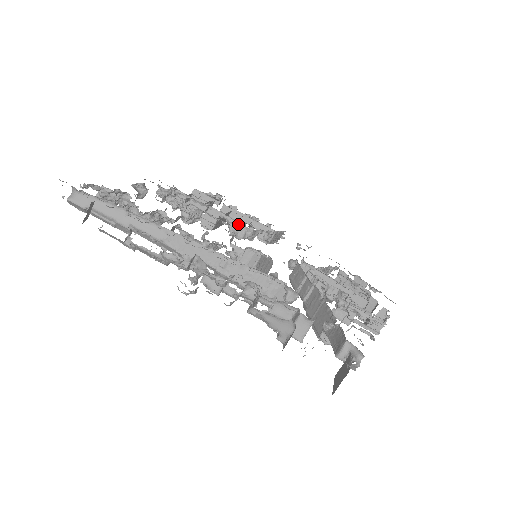
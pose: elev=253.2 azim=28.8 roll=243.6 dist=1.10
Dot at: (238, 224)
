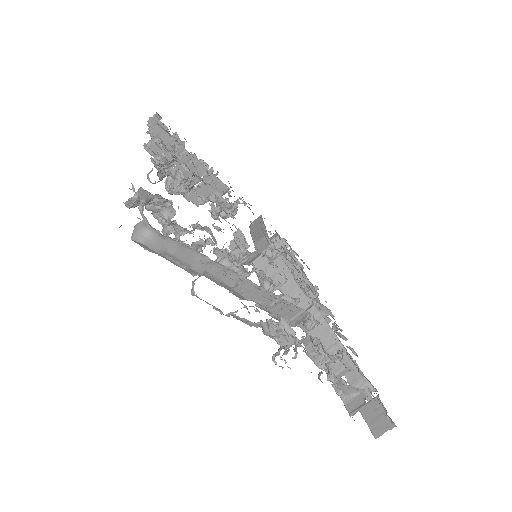
Dot at: (229, 205)
